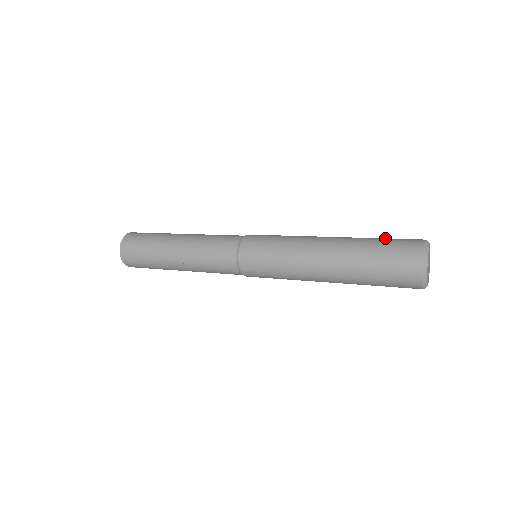
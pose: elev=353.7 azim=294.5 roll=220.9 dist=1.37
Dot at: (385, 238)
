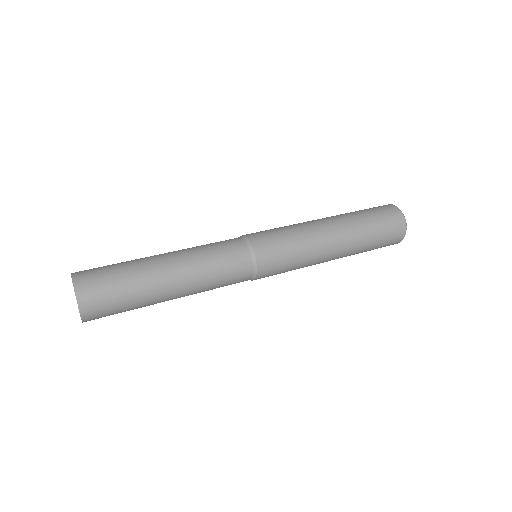
Dot at: (370, 212)
